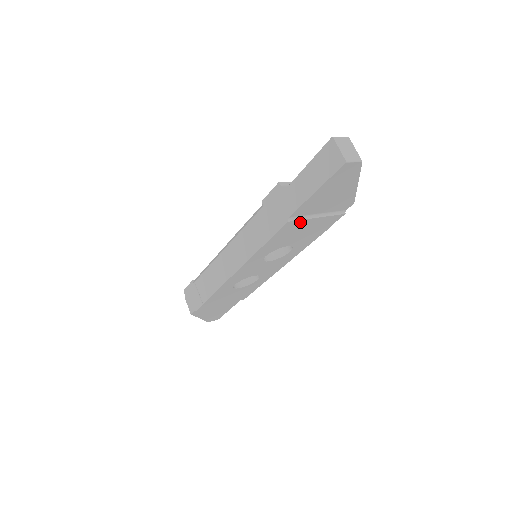
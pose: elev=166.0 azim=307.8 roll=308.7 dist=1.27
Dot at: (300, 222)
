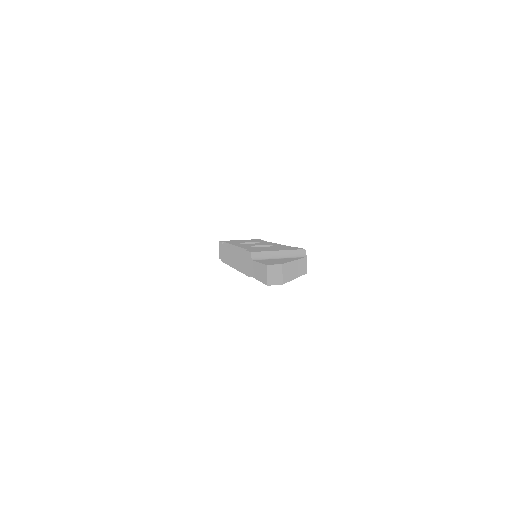
Dot at: occluded
